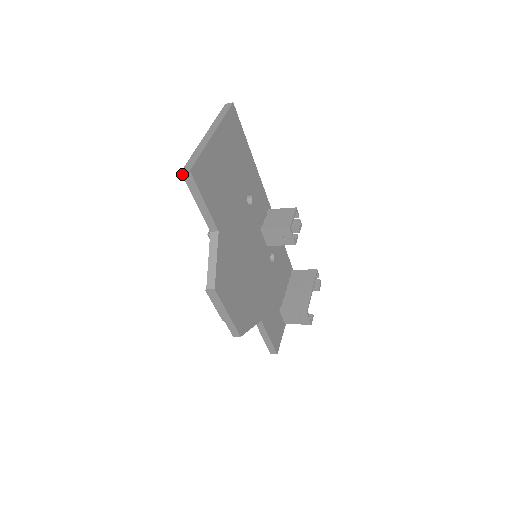
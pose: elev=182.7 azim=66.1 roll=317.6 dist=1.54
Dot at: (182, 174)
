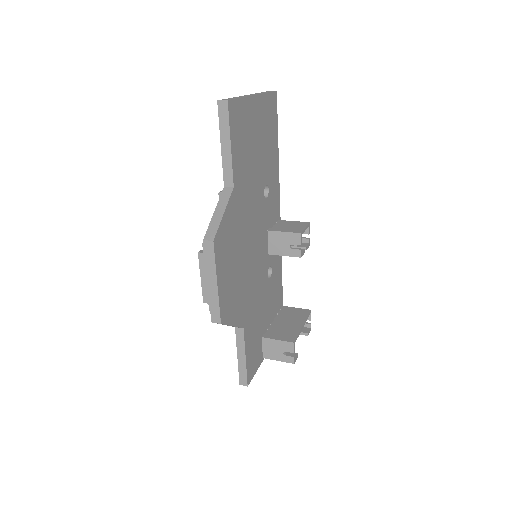
Dot at: (218, 103)
